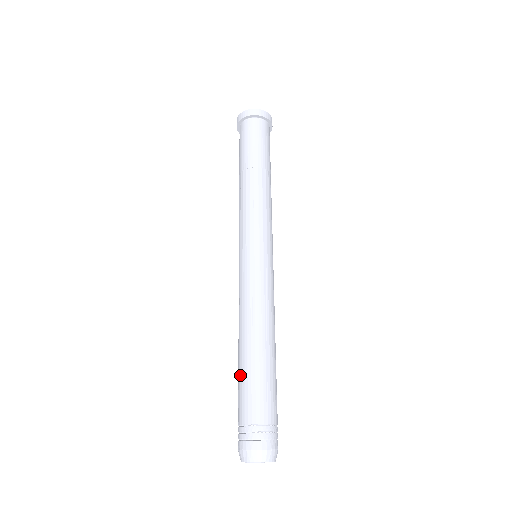
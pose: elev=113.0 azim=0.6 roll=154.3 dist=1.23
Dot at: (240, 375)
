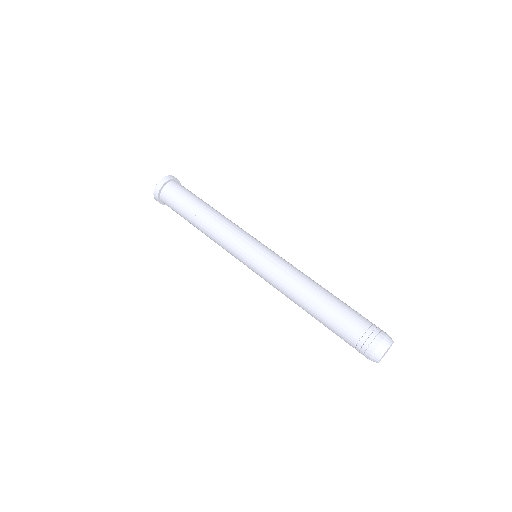
Dot at: (323, 324)
